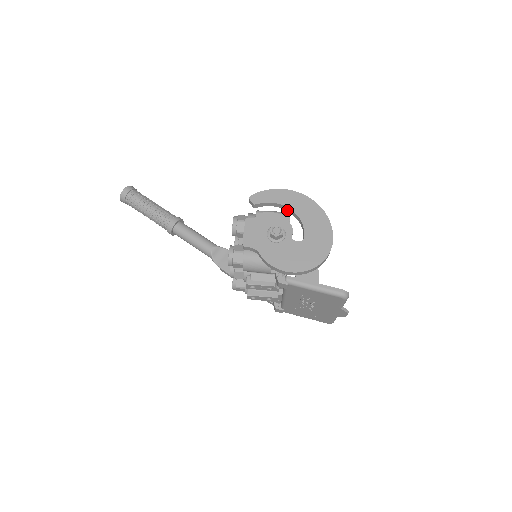
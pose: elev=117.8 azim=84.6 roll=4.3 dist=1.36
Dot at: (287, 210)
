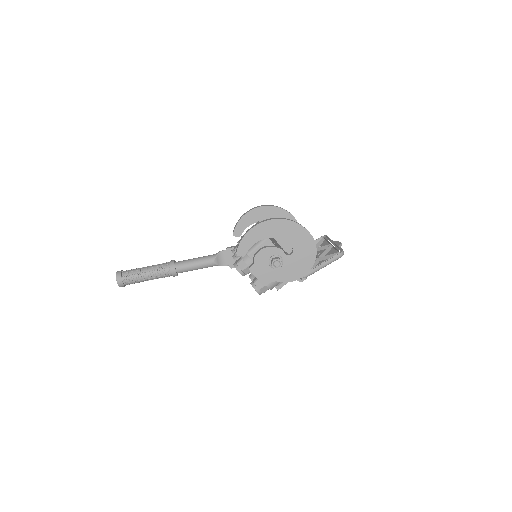
Dot at: (265, 238)
